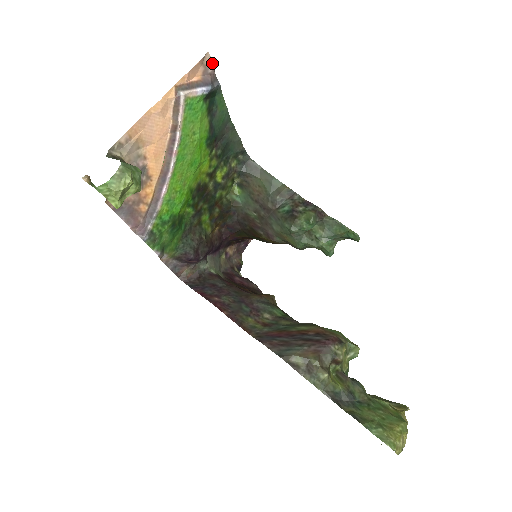
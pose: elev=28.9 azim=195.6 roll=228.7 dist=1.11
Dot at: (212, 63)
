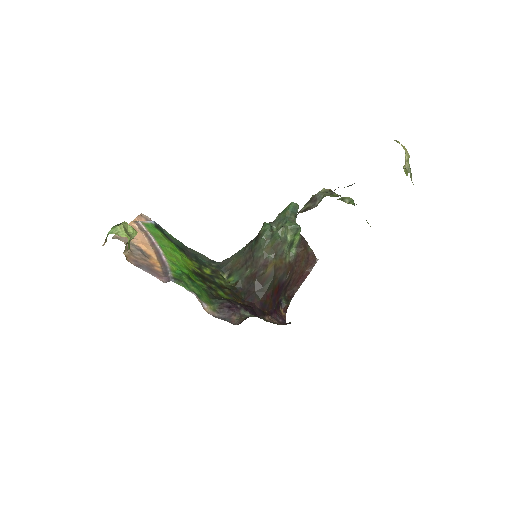
Dot at: (148, 217)
